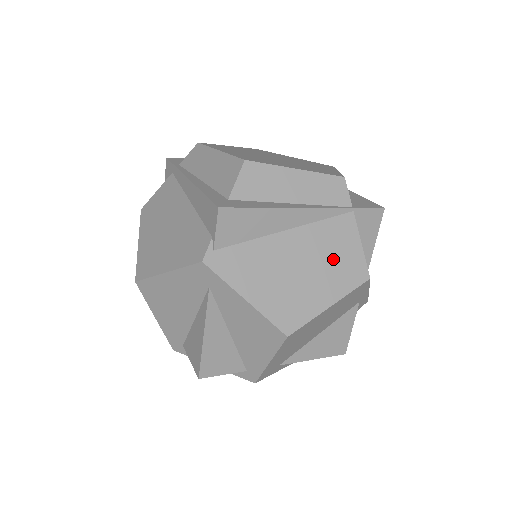
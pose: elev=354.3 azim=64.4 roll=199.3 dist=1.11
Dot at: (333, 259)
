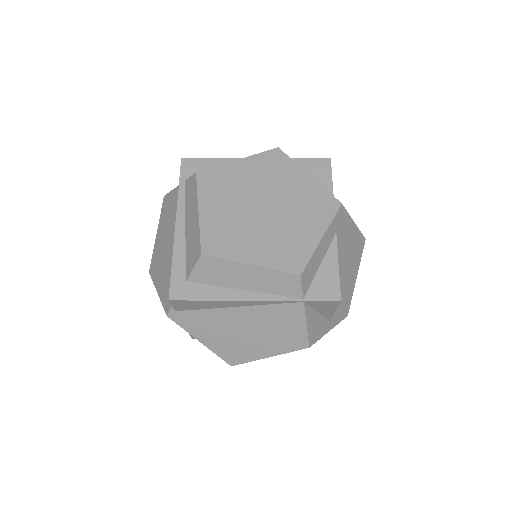
Dot at: (276, 331)
